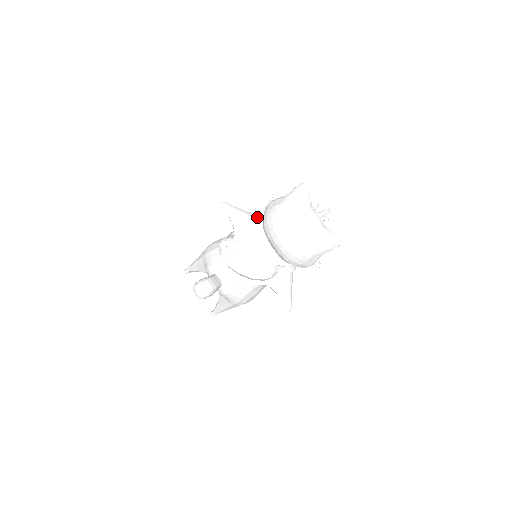
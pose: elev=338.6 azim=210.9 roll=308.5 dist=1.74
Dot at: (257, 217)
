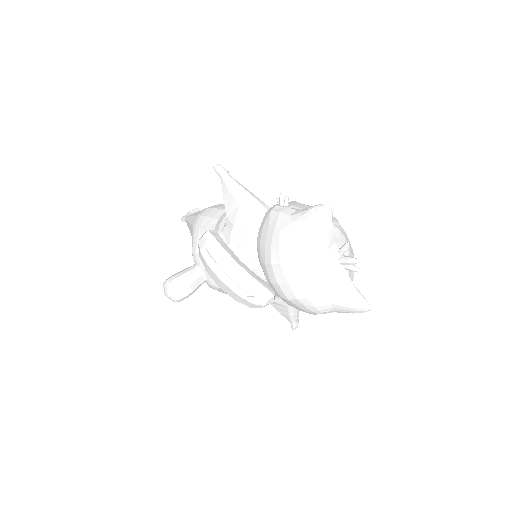
Dot at: (259, 212)
